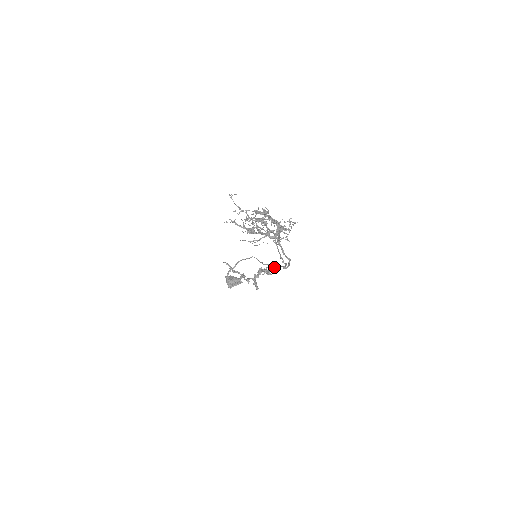
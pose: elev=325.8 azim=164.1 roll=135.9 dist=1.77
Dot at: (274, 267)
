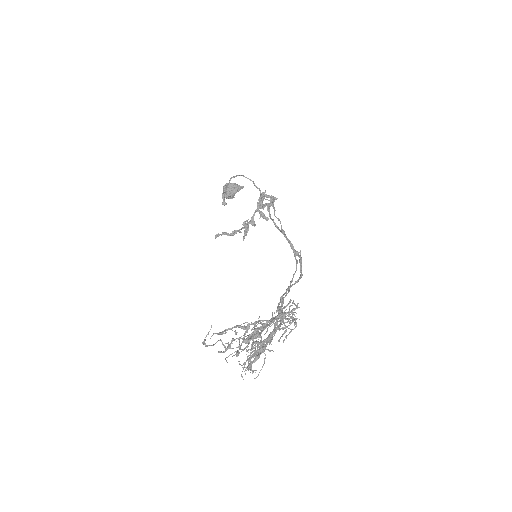
Dot at: (281, 232)
